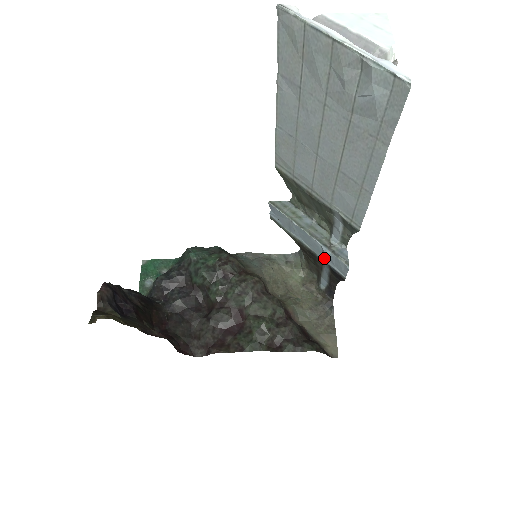
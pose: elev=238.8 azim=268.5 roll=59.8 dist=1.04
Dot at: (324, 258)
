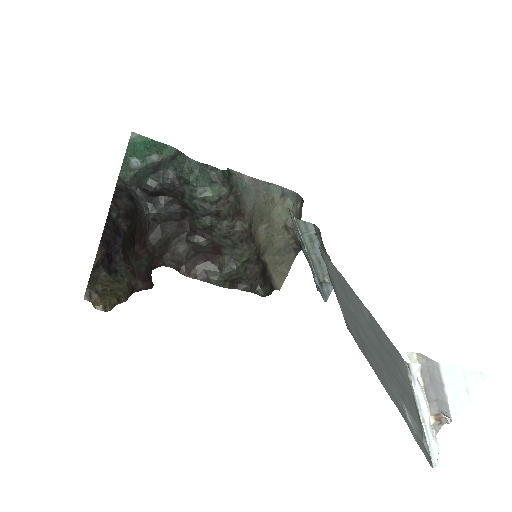
Dot at: (312, 272)
